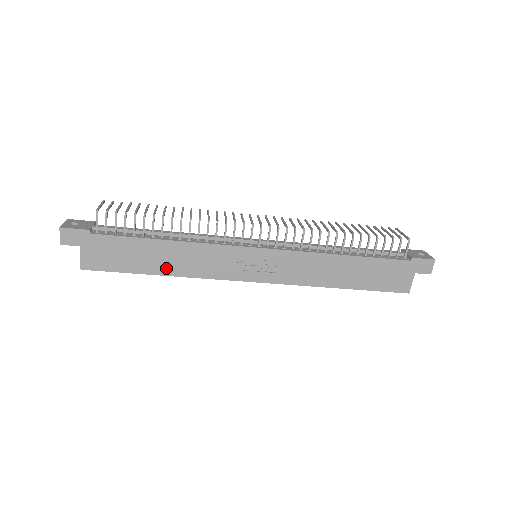
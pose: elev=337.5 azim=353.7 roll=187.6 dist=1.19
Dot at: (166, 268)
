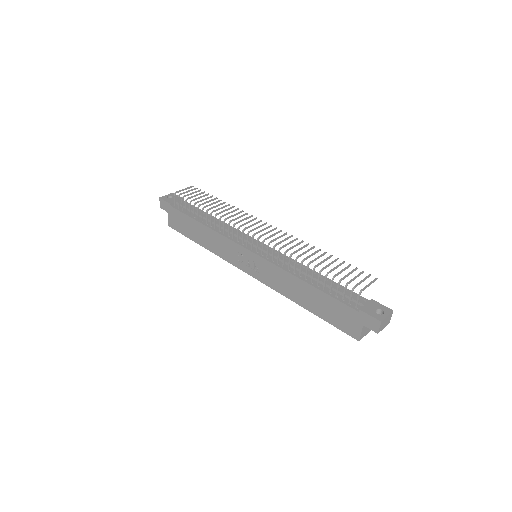
Dot at: (204, 242)
